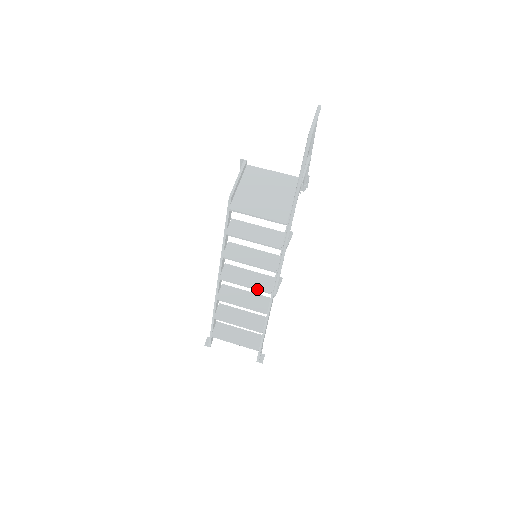
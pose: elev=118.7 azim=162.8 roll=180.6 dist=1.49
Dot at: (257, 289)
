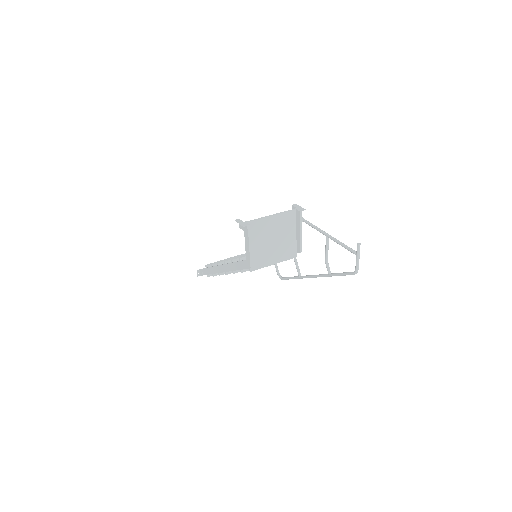
Dot at: occluded
